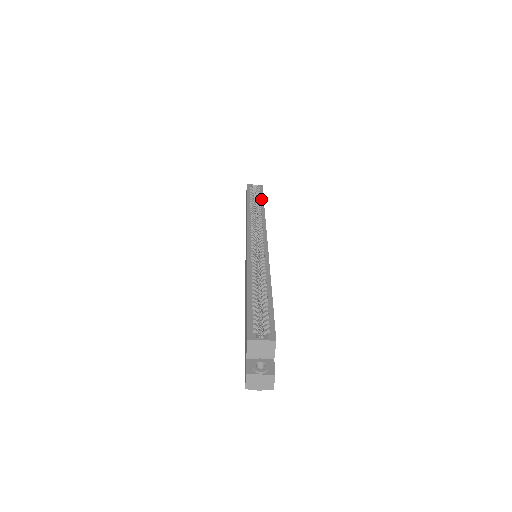
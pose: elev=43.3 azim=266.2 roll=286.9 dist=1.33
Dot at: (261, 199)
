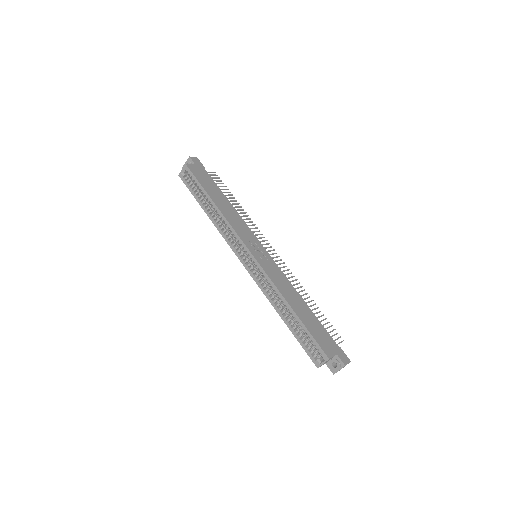
Dot at: (204, 192)
